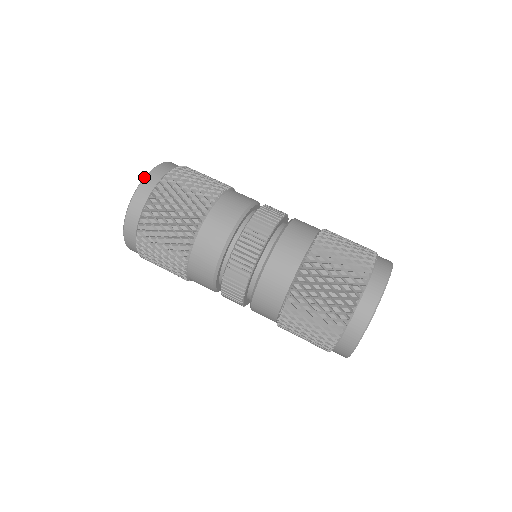
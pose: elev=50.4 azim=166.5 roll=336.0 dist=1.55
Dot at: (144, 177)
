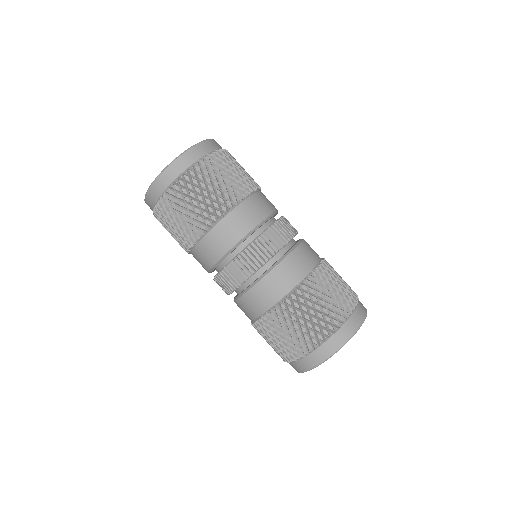
Dot at: (157, 176)
